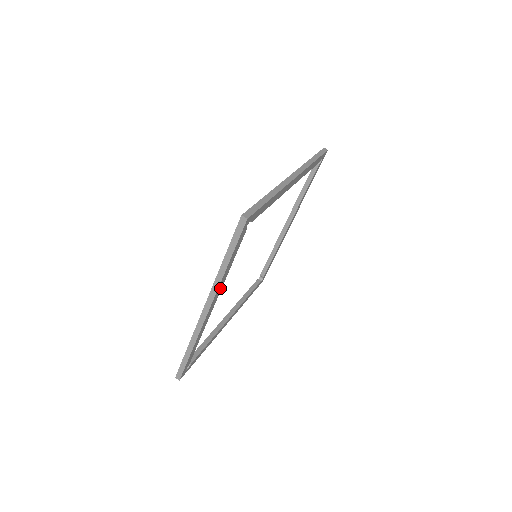
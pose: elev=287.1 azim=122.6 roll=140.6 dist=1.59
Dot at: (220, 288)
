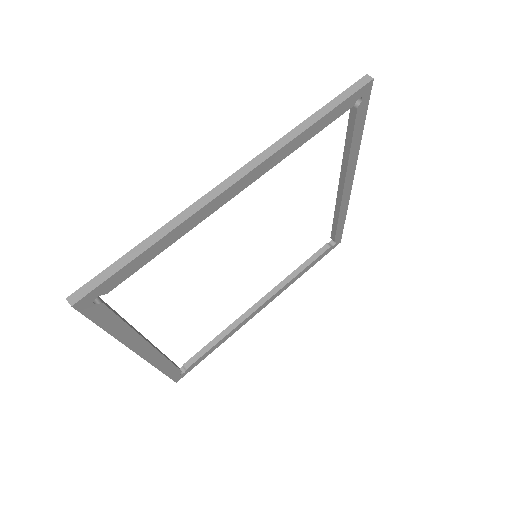
Dot at: (273, 162)
